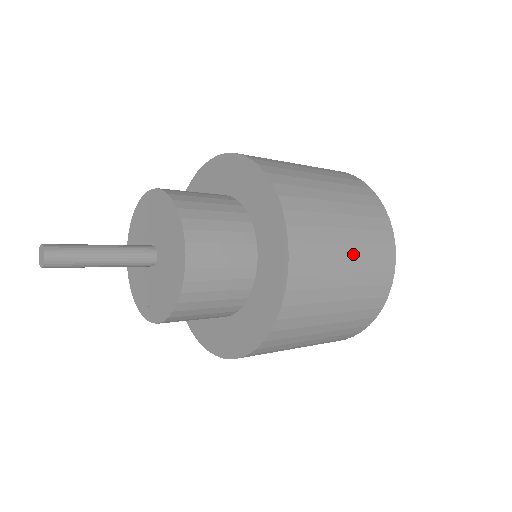
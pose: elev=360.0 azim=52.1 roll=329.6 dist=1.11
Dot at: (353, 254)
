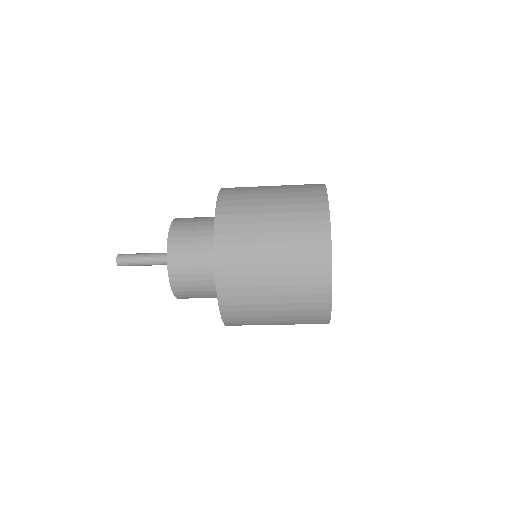
Dot at: (279, 283)
